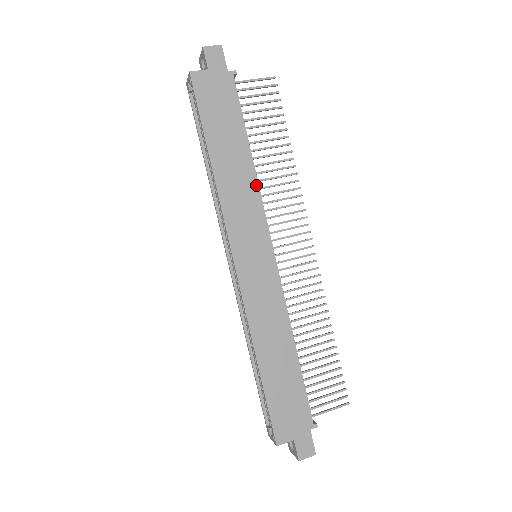
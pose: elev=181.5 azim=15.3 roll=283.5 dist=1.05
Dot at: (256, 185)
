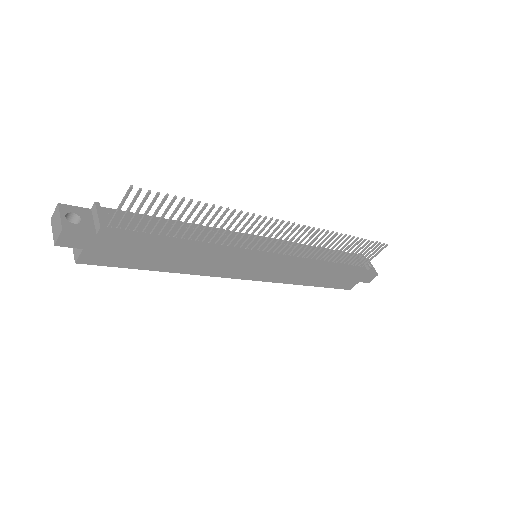
Dot at: (214, 250)
